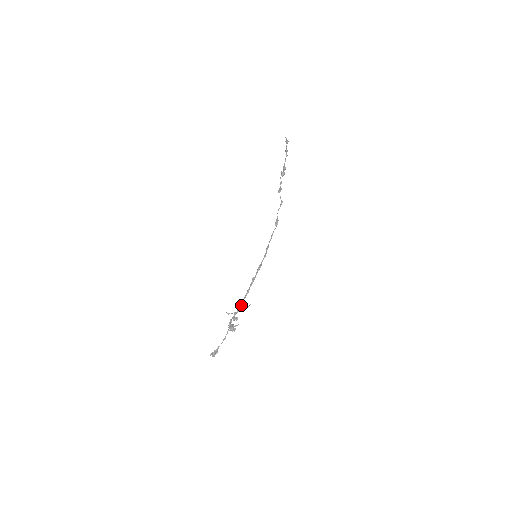
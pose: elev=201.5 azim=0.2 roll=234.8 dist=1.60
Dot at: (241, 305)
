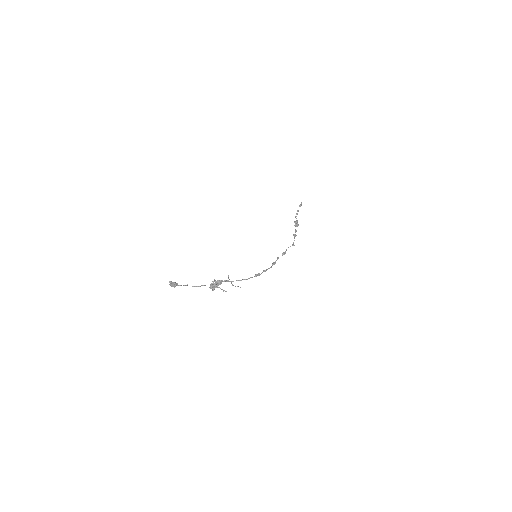
Dot at: (237, 280)
